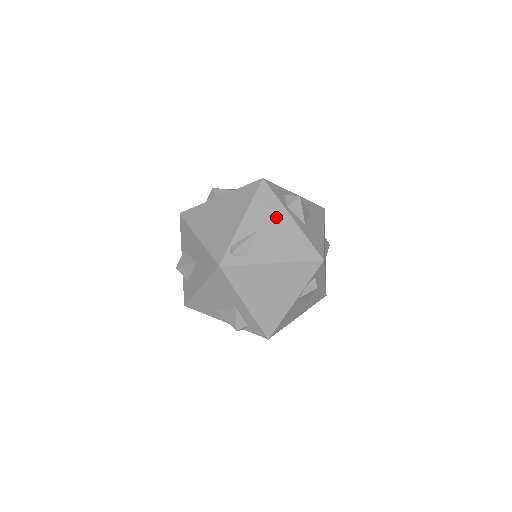
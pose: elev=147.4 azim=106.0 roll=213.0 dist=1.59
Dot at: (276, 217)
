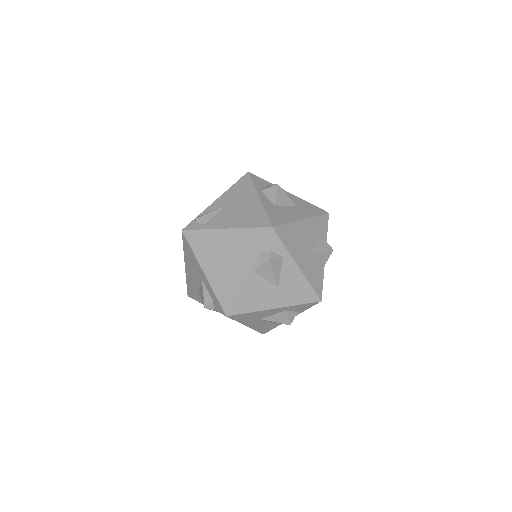
Dot at: (245, 197)
